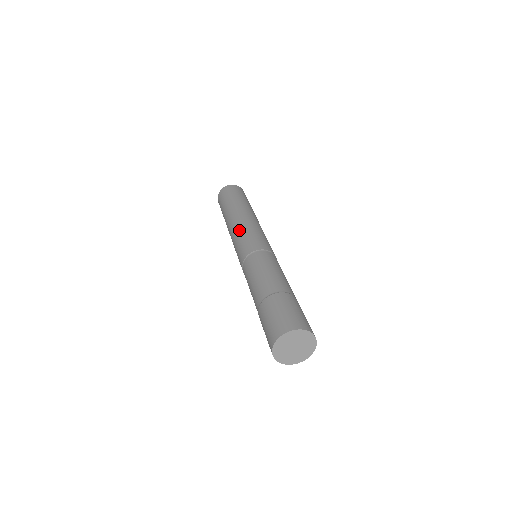
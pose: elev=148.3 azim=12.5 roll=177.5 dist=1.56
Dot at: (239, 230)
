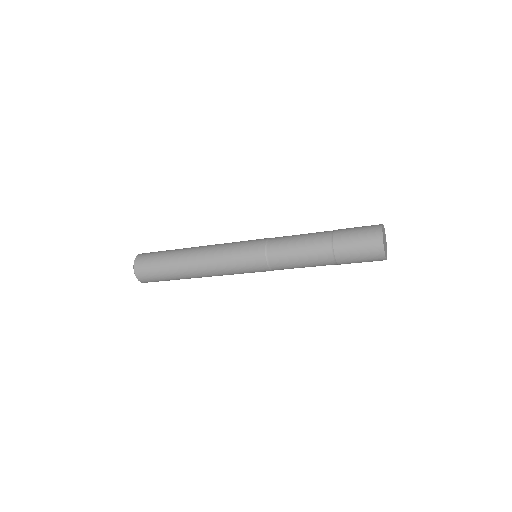
Dot at: occluded
